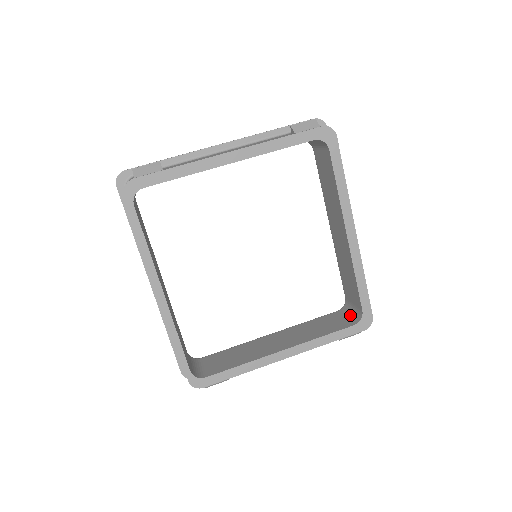
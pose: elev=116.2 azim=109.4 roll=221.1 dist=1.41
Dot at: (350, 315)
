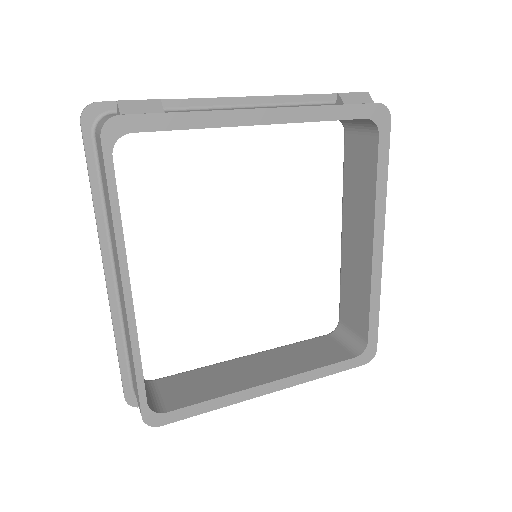
Dot at: (347, 343)
